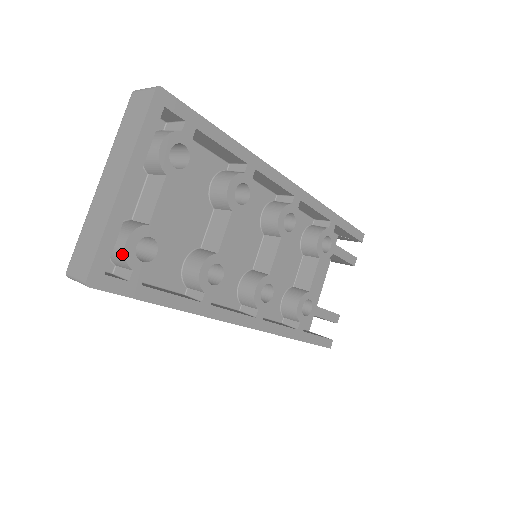
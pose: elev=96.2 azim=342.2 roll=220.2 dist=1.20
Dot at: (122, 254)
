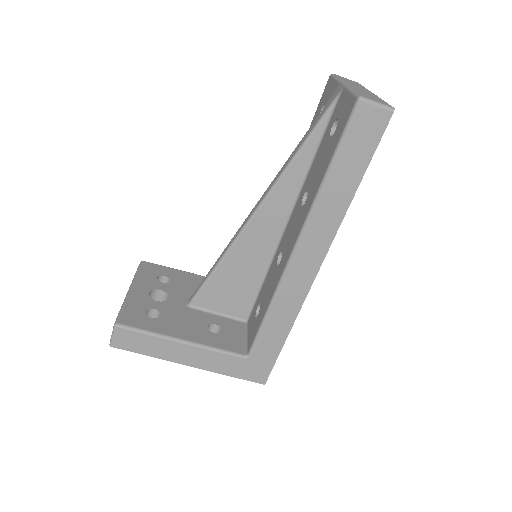
Dot at: occluded
